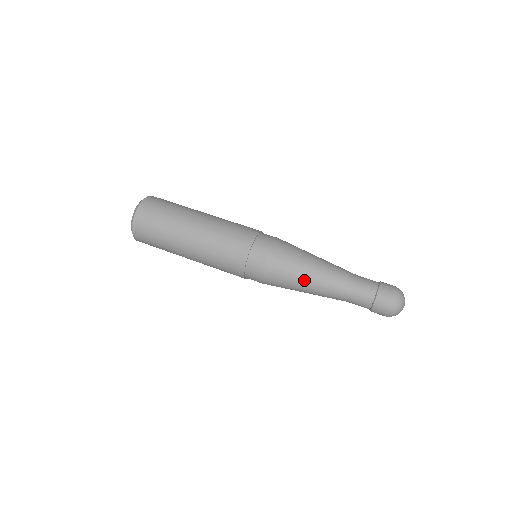
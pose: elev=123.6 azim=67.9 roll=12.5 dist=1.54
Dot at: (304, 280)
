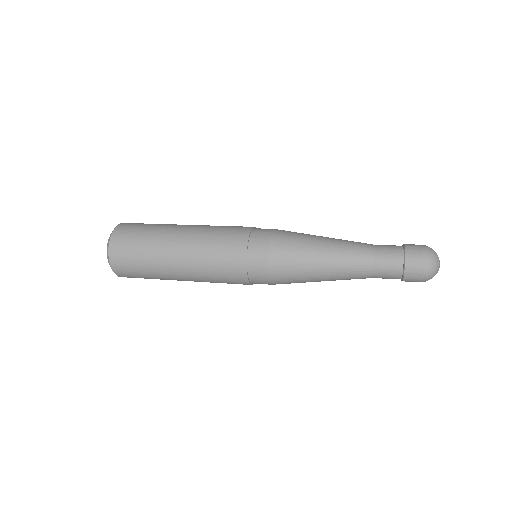
Dot at: (319, 240)
